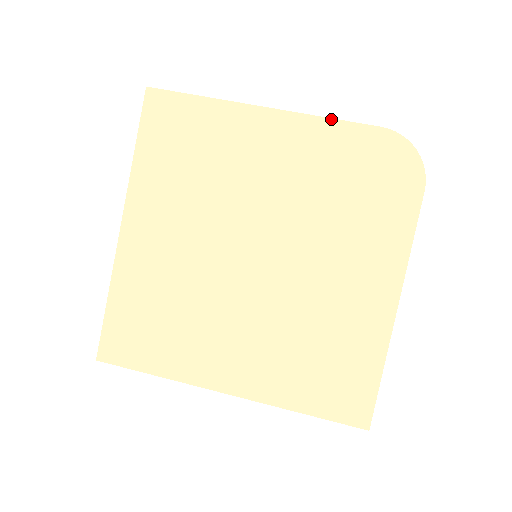
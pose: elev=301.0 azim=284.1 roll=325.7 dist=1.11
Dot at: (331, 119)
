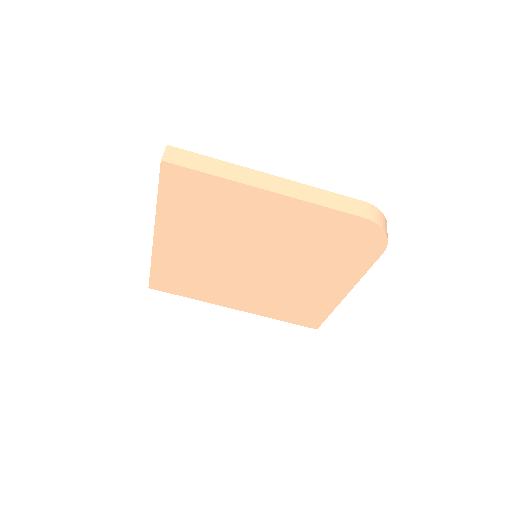
Dot at: (324, 207)
